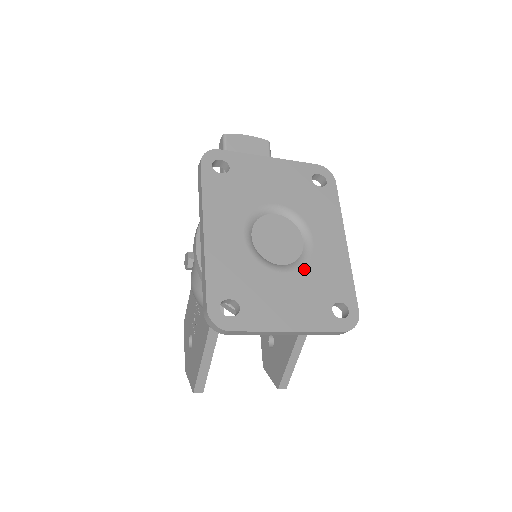
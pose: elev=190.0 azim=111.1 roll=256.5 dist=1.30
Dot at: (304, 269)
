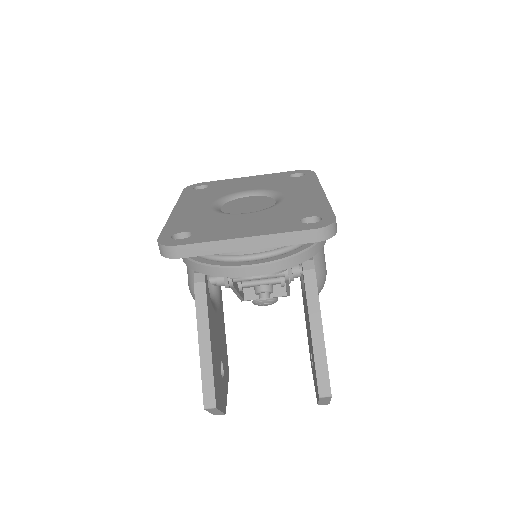
Dot at: (270, 209)
